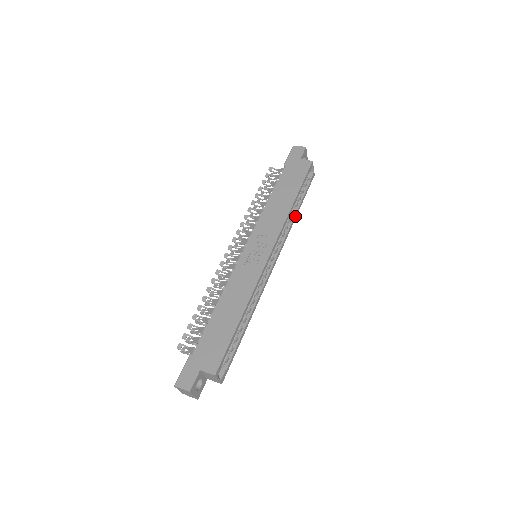
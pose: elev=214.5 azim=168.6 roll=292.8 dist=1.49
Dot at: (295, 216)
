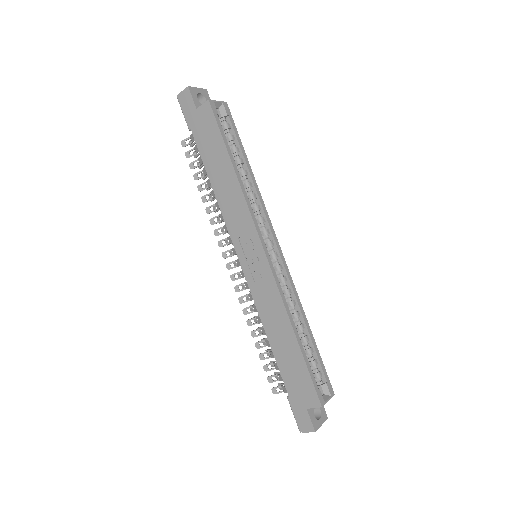
Dot at: (251, 174)
